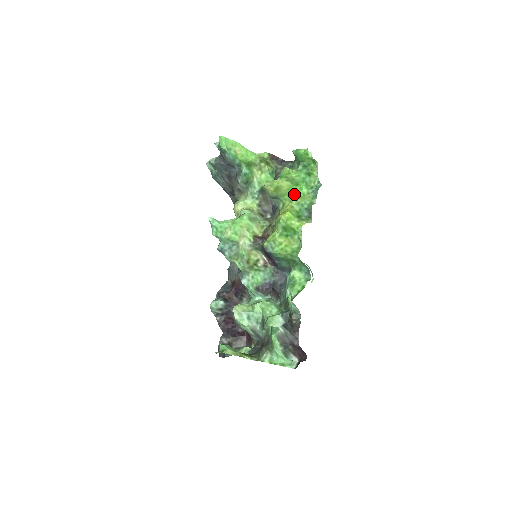
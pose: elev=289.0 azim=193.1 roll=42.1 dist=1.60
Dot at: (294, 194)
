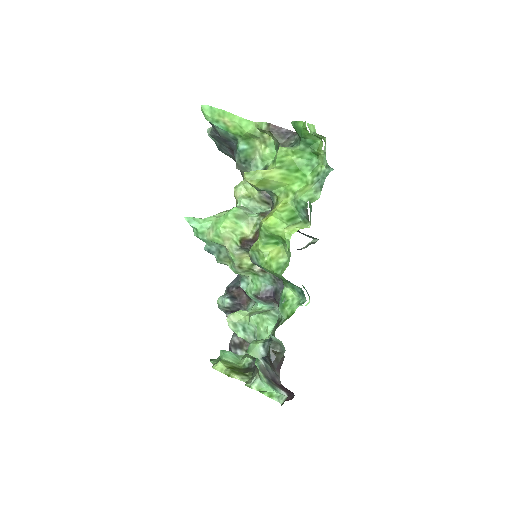
Dot at: (293, 183)
